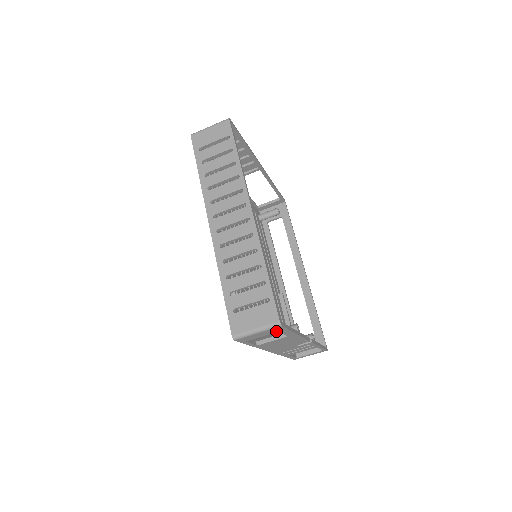
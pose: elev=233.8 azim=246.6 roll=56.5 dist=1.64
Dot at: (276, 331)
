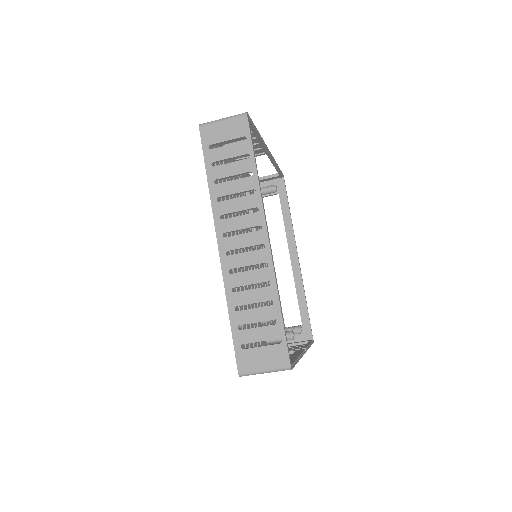
Dot at: occluded
